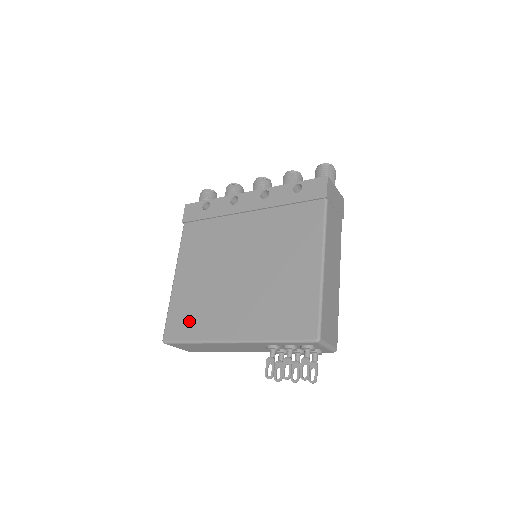
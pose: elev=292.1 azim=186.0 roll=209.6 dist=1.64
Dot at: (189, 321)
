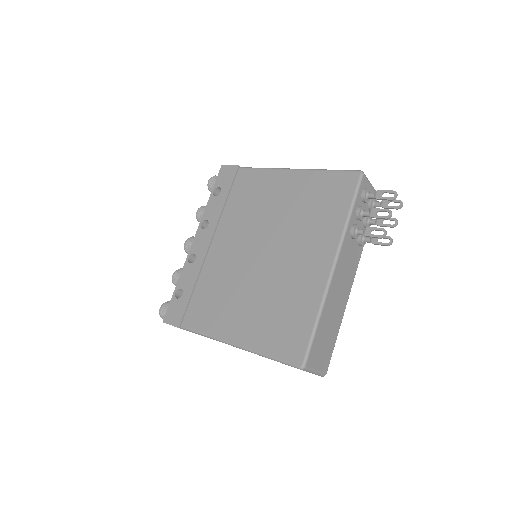
Dot at: (291, 323)
